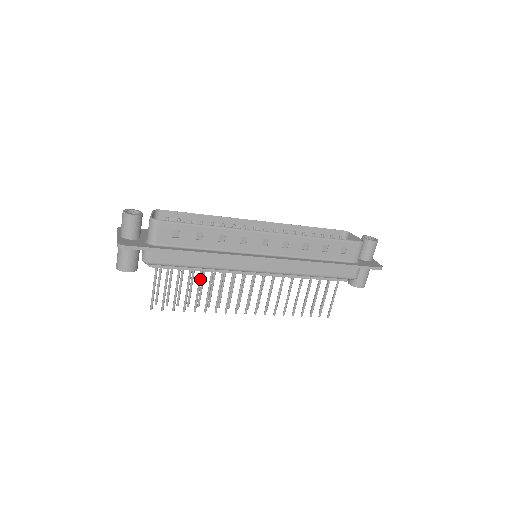
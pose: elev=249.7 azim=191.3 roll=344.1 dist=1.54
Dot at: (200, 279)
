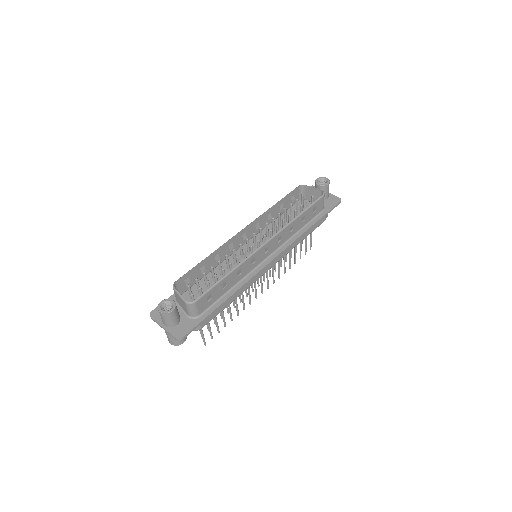
Dot at: occluded
